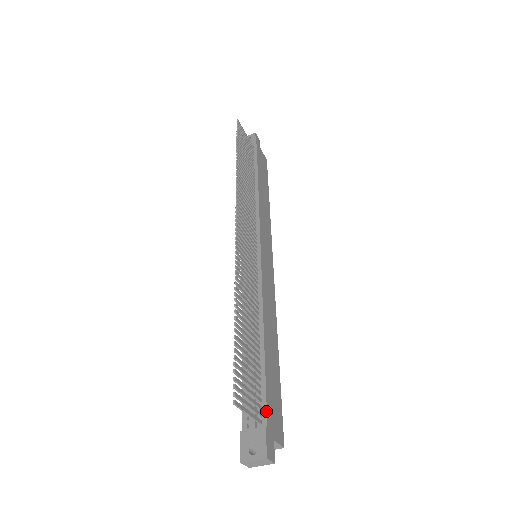
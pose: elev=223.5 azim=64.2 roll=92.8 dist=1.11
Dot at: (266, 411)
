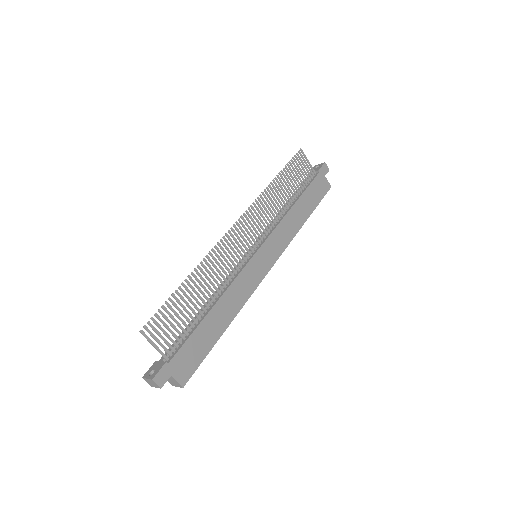
Dot at: (175, 354)
